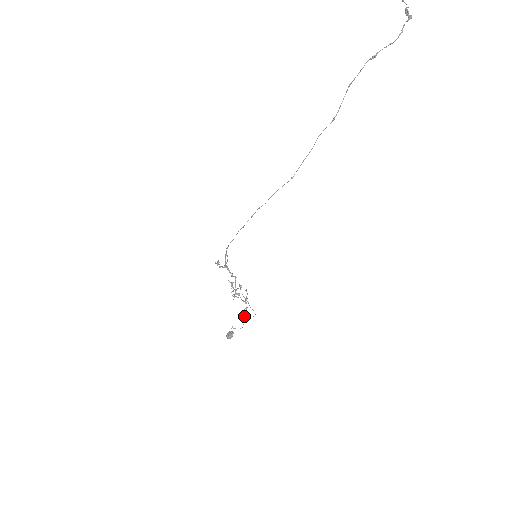
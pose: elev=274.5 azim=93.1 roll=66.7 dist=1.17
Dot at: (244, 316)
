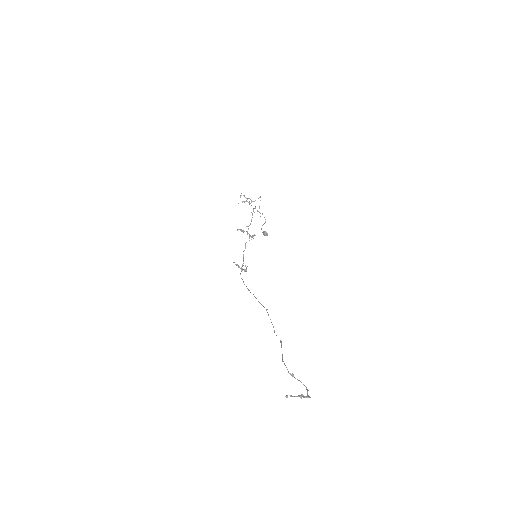
Dot at: occluded
